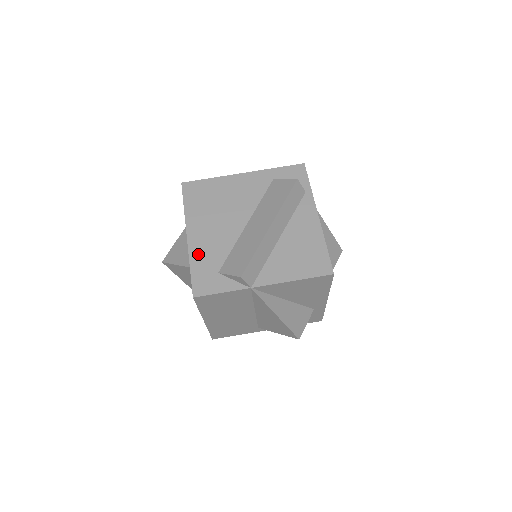
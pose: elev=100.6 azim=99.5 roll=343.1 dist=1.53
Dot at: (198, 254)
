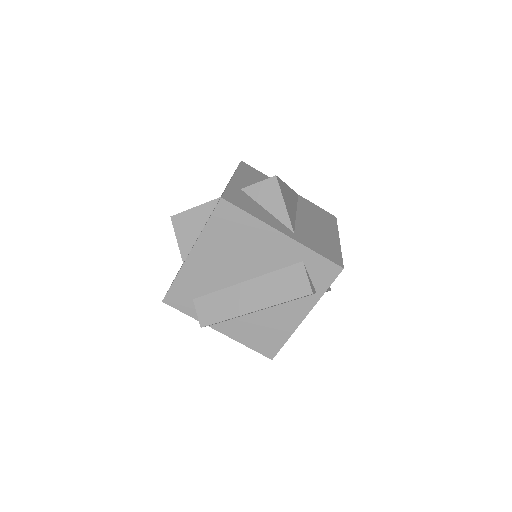
Dot at: (188, 274)
